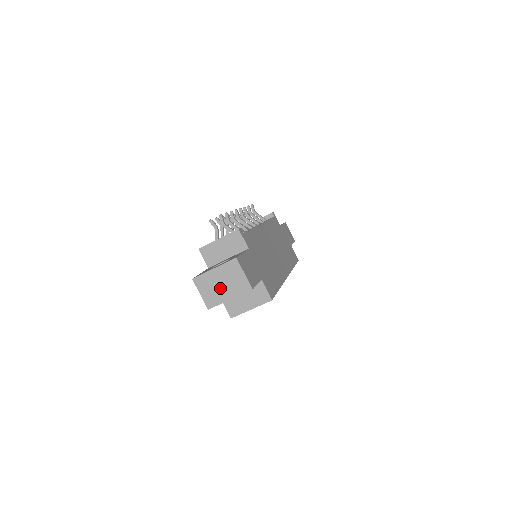
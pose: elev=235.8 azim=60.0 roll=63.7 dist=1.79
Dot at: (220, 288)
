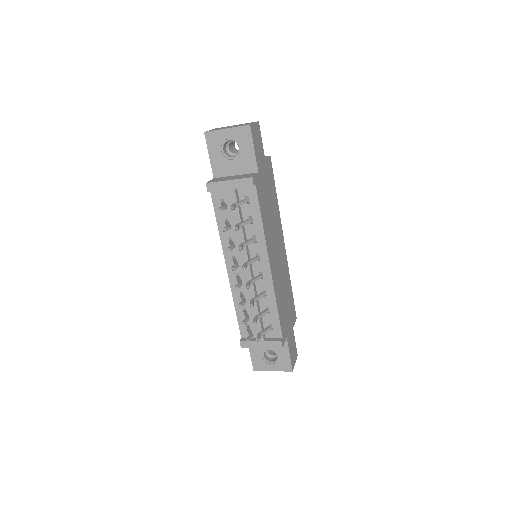
Dot at: occluded
